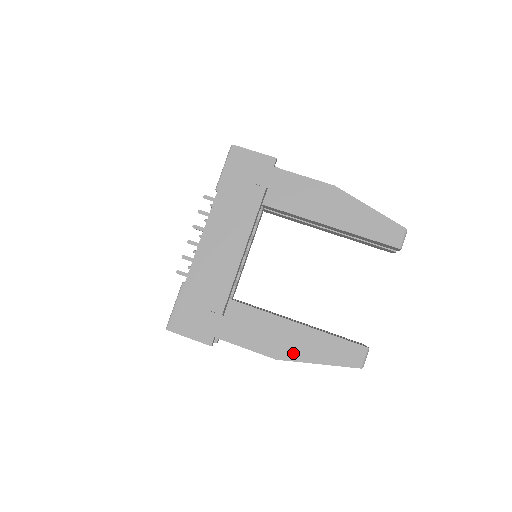
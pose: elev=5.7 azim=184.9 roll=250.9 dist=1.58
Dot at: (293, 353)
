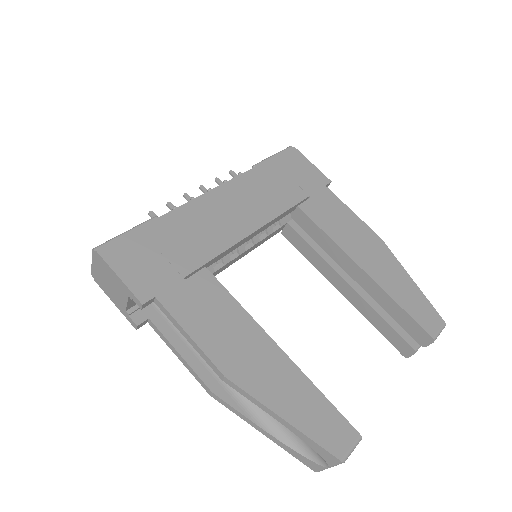
Dot at: (254, 382)
